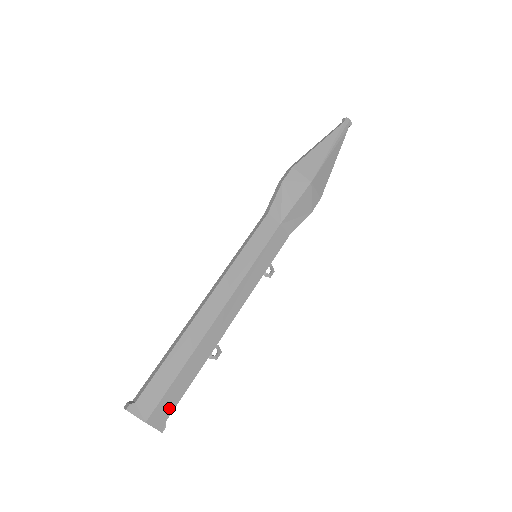
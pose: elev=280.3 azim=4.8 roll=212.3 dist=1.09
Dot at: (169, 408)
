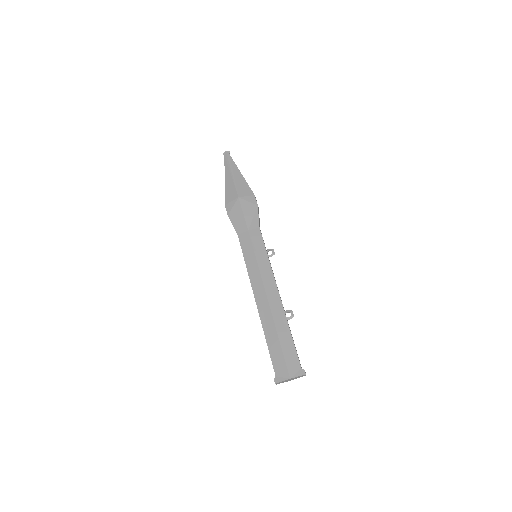
Dot at: (295, 361)
